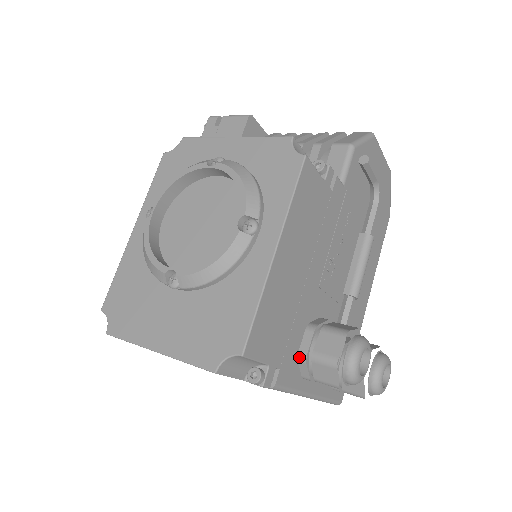
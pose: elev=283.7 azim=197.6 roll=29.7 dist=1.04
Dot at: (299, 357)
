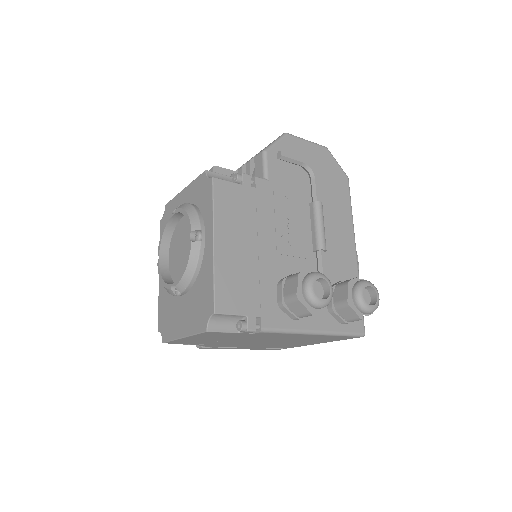
Dot at: (279, 305)
